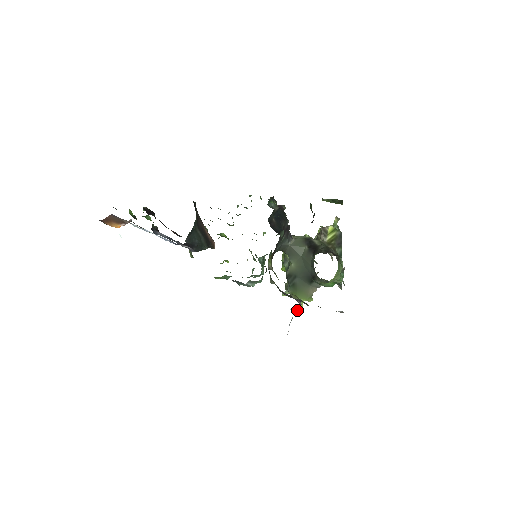
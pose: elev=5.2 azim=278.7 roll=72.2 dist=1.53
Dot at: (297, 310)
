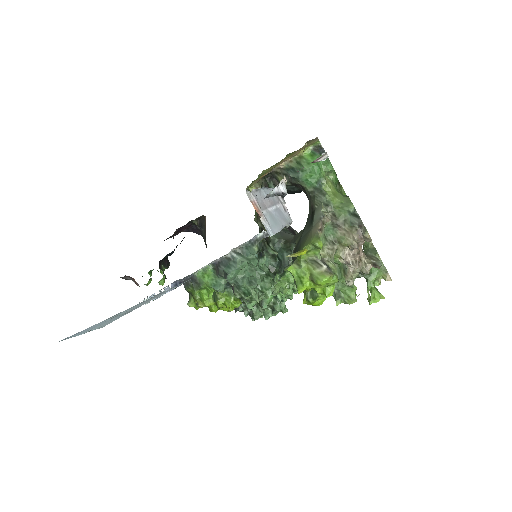
Dot at: (297, 254)
